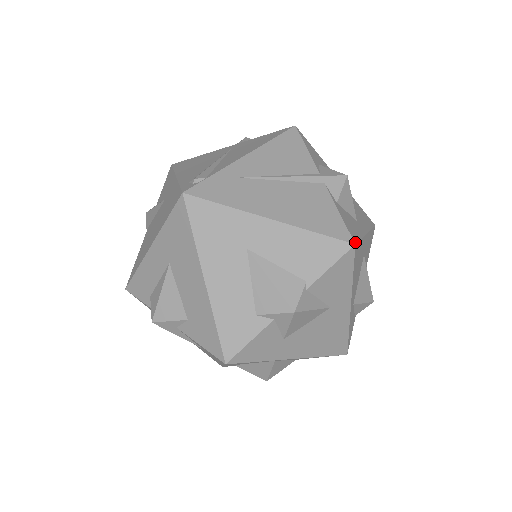
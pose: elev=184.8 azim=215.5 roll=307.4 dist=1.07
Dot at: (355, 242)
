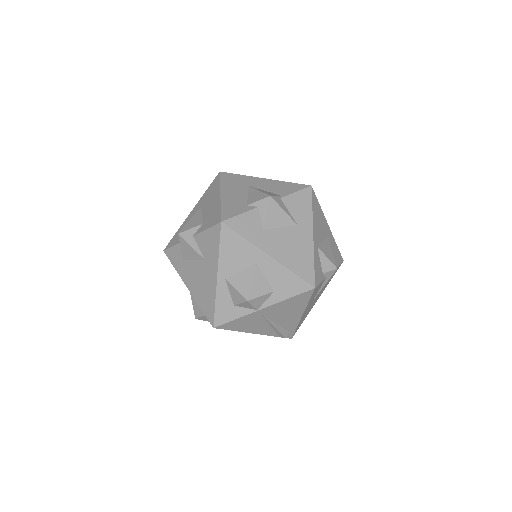
Dot at: (312, 188)
